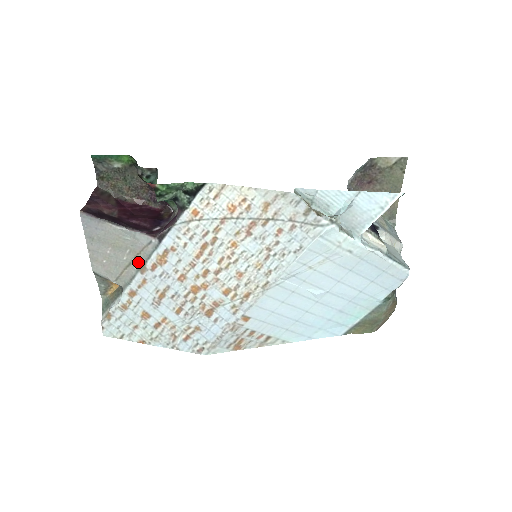
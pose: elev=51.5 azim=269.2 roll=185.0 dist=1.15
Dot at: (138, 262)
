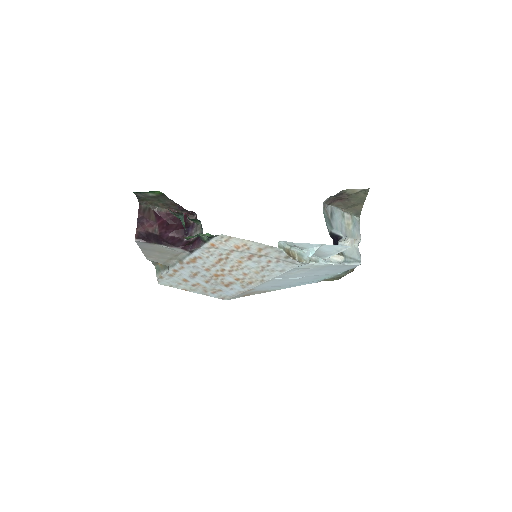
Dot at: (177, 258)
